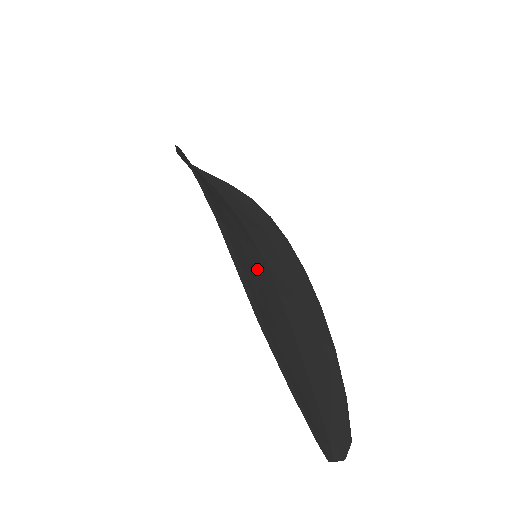
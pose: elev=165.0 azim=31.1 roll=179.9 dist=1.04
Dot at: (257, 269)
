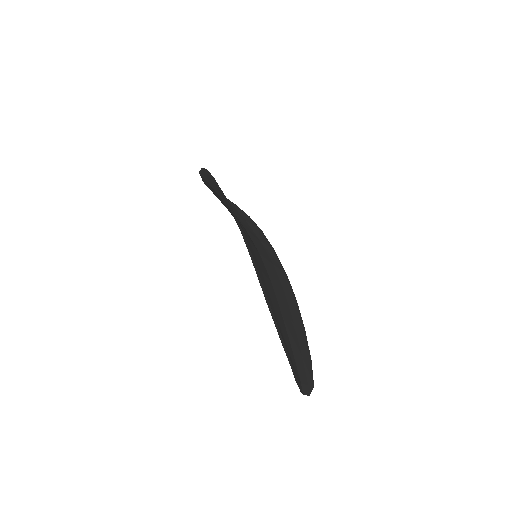
Dot at: (260, 263)
